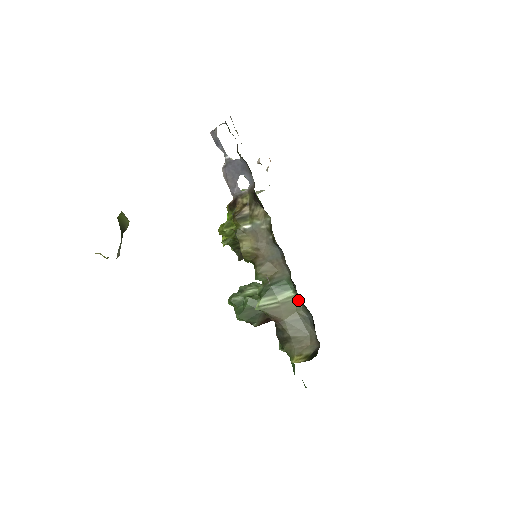
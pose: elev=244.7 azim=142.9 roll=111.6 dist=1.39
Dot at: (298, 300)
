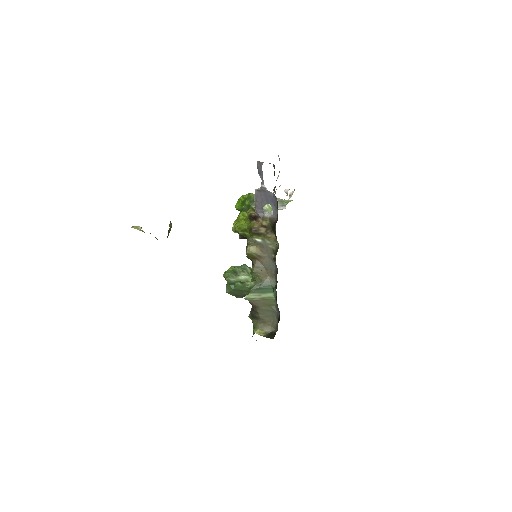
Dot at: (275, 300)
